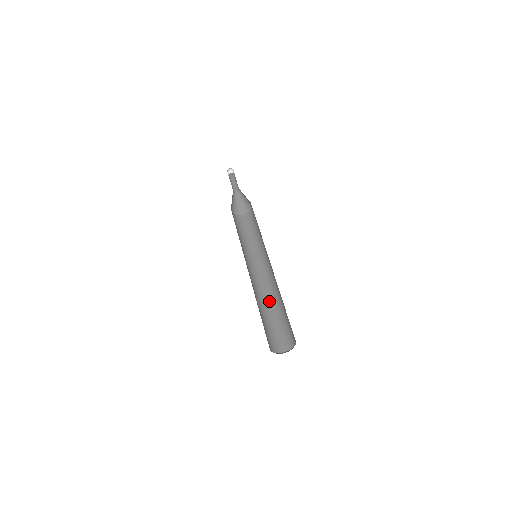
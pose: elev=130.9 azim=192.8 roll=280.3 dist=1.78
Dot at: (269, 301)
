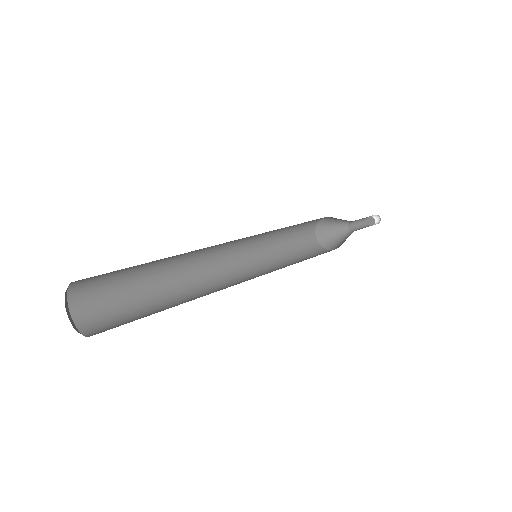
Dot at: (193, 299)
